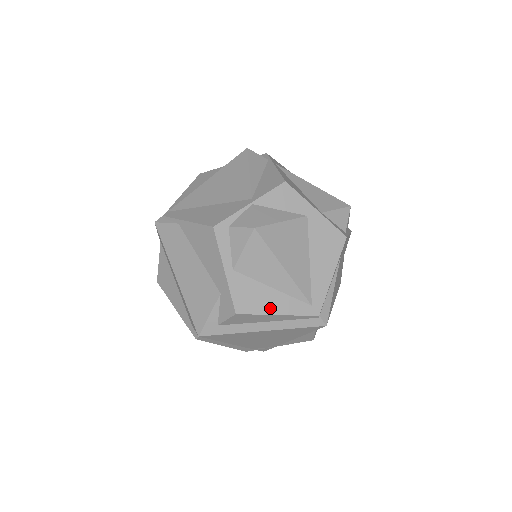
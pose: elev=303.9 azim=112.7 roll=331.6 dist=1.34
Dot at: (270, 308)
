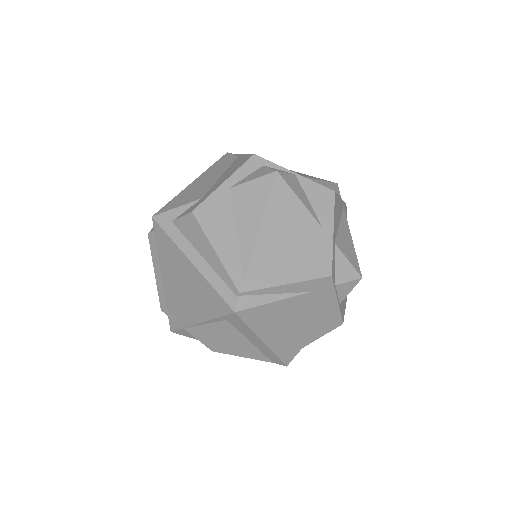
Dot at: (217, 240)
